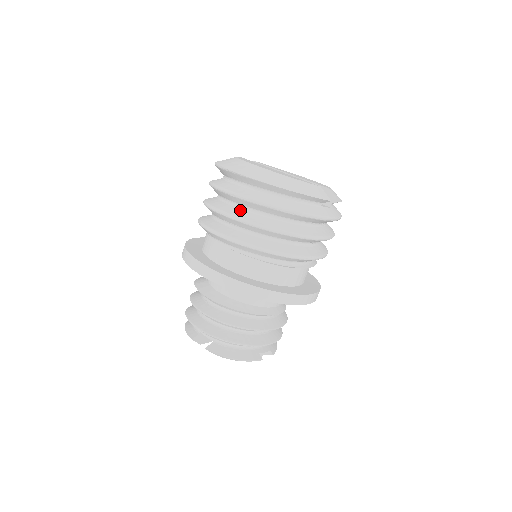
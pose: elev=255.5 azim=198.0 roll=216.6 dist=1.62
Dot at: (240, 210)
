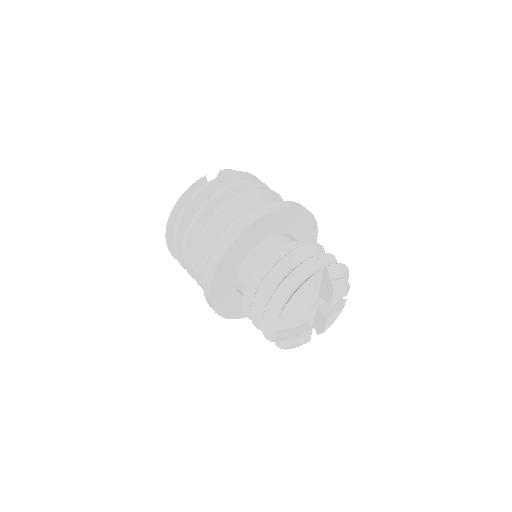
Dot at: occluded
